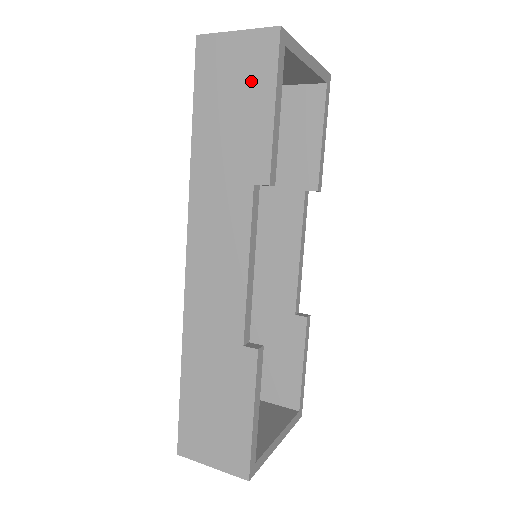
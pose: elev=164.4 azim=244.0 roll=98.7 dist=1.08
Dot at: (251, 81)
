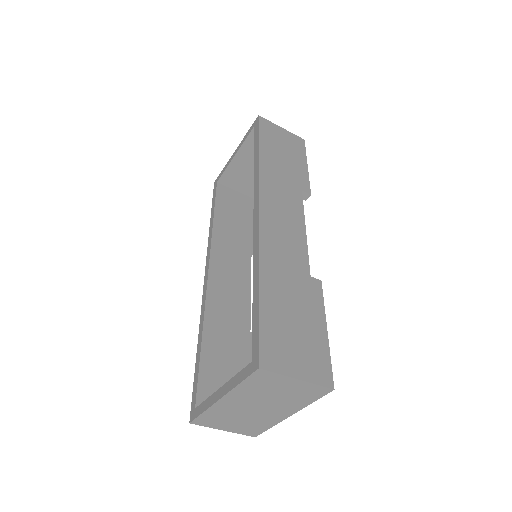
Dot at: (293, 149)
